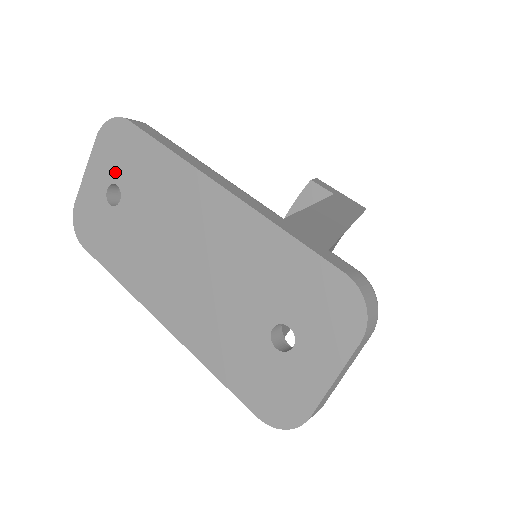
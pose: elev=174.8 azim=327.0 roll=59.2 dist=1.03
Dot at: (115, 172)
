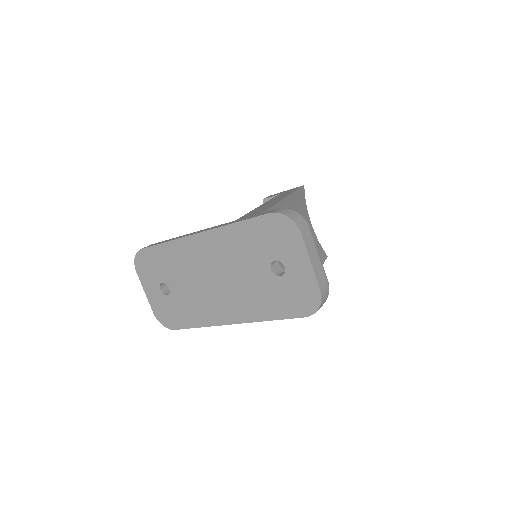
Dot at: (156, 278)
